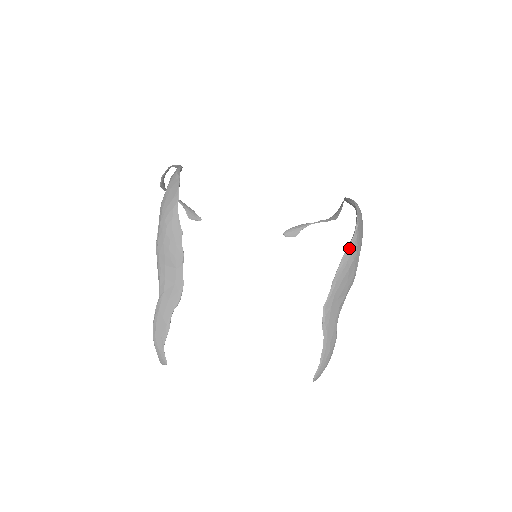
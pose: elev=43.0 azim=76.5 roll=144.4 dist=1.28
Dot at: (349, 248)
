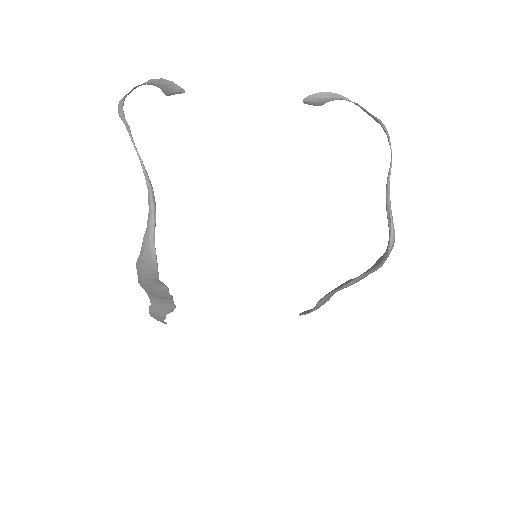
Dot at: (364, 276)
